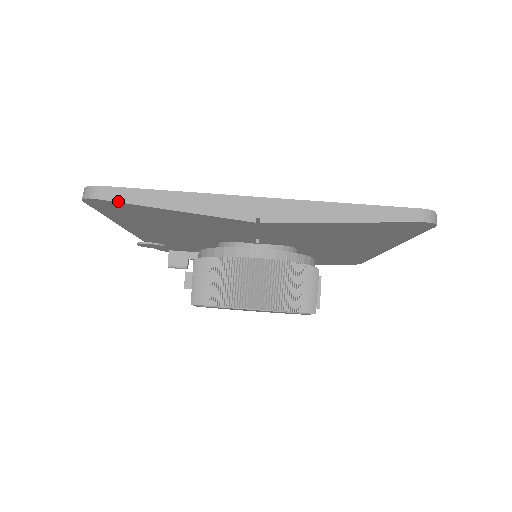
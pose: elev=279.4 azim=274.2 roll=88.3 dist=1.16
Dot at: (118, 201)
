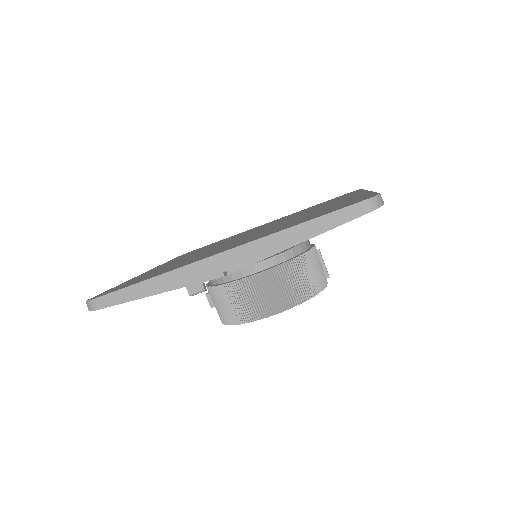
Dot at: (113, 305)
